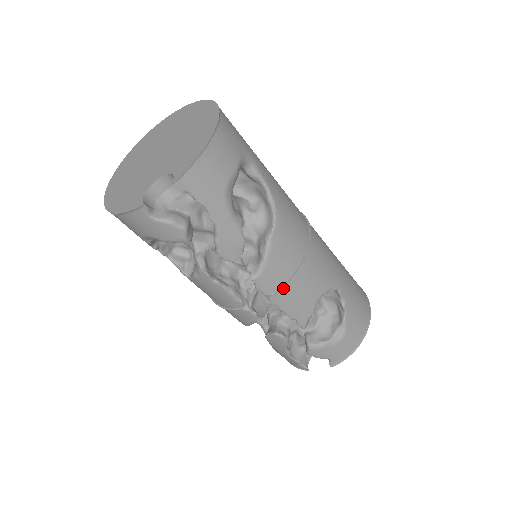
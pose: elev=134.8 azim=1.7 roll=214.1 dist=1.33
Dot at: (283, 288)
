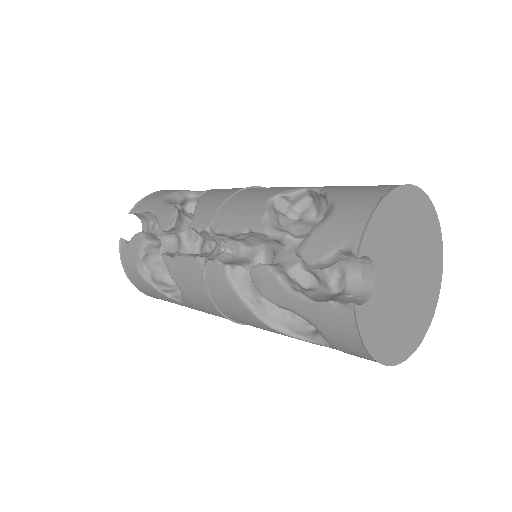
Dot at: (218, 213)
